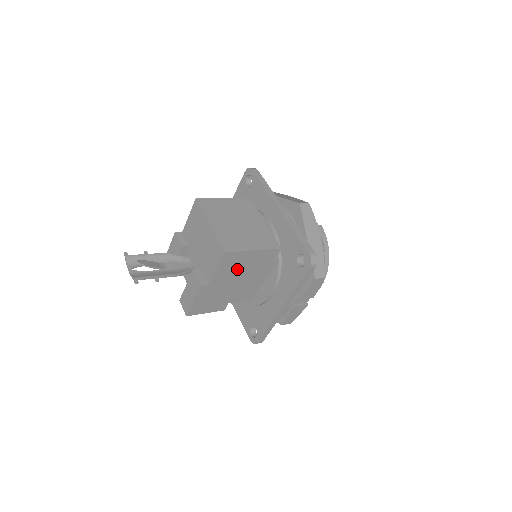
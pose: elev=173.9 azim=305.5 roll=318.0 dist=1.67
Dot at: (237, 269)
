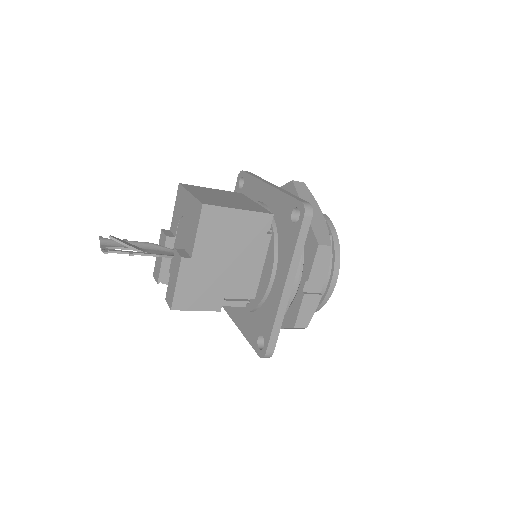
Dot at: (223, 238)
